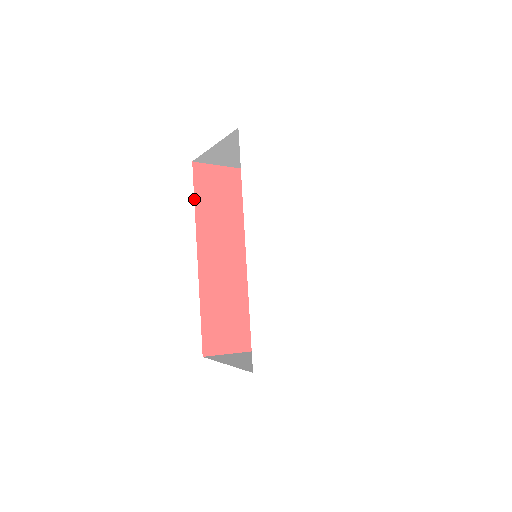
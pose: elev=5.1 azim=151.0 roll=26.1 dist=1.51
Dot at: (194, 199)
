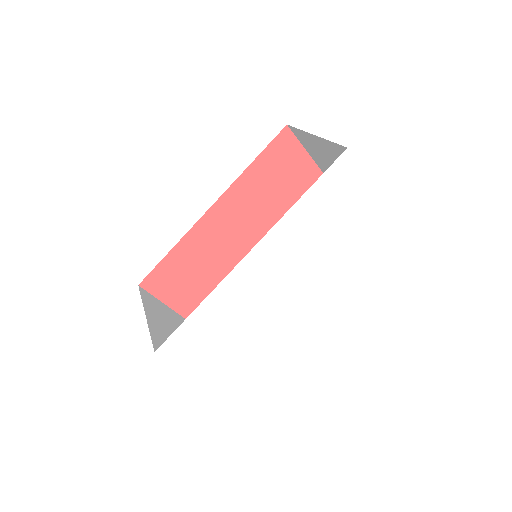
Dot at: (257, 157)
